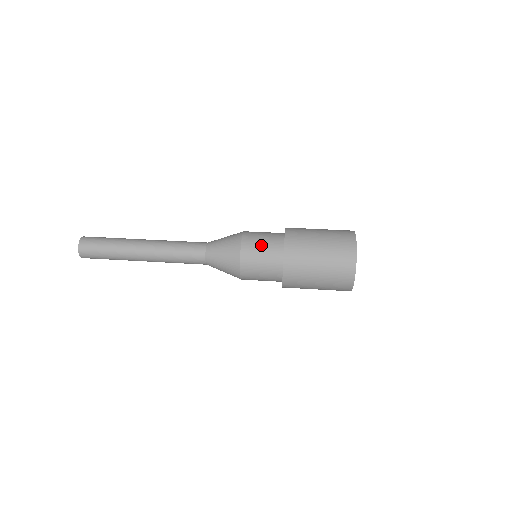
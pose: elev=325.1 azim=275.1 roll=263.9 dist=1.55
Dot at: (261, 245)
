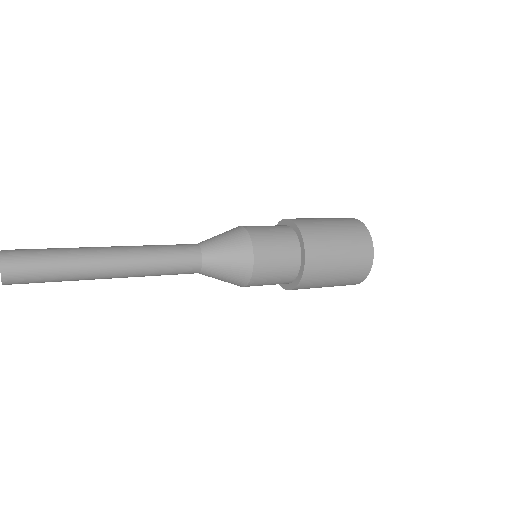
Dot at: occluded
